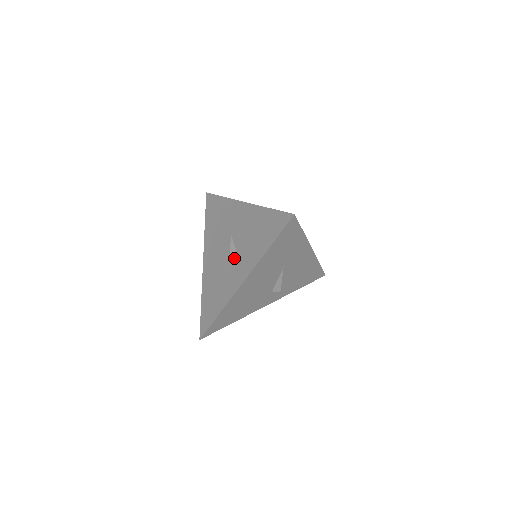
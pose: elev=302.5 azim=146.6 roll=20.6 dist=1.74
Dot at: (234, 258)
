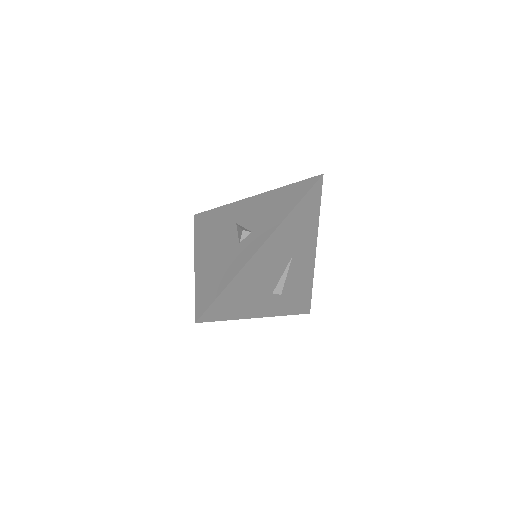
Dot at: (246, 232)
